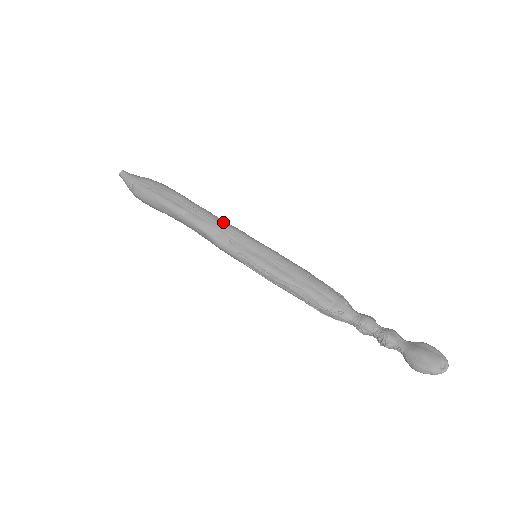
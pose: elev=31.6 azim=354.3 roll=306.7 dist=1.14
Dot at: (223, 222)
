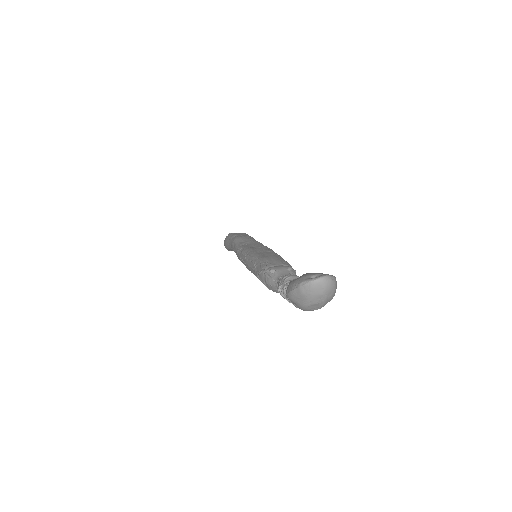
Dot at: (255, 240)
